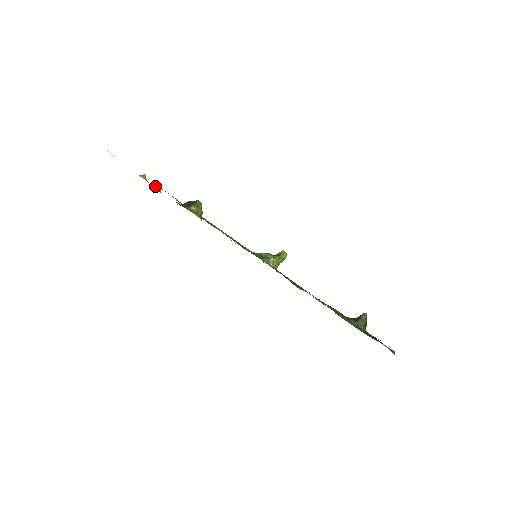
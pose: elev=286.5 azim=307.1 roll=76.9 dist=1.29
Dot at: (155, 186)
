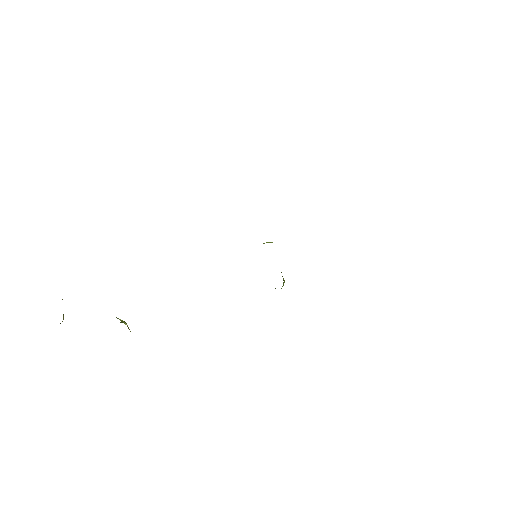
Dot at: occluded
